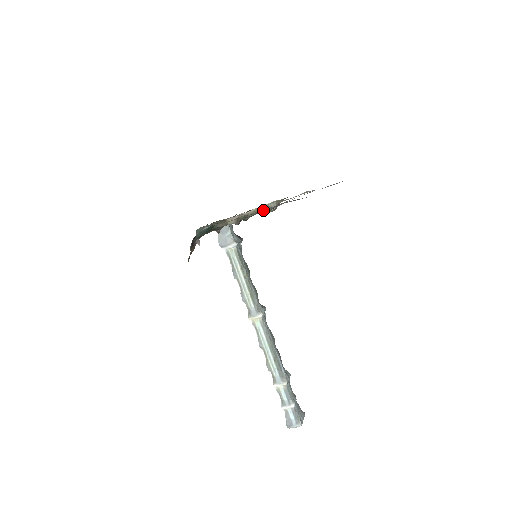
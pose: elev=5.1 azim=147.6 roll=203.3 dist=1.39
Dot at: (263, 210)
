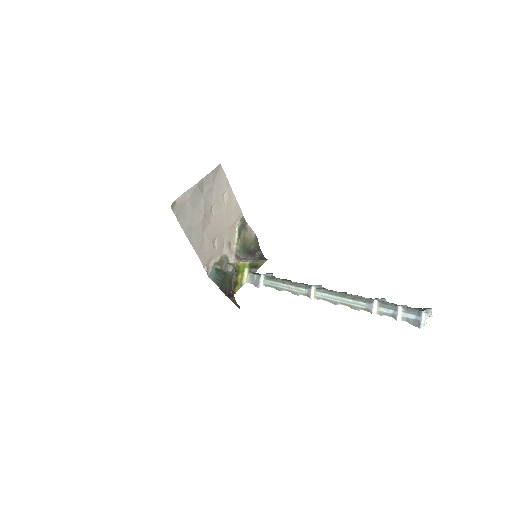
Dot at: (194, 216)
